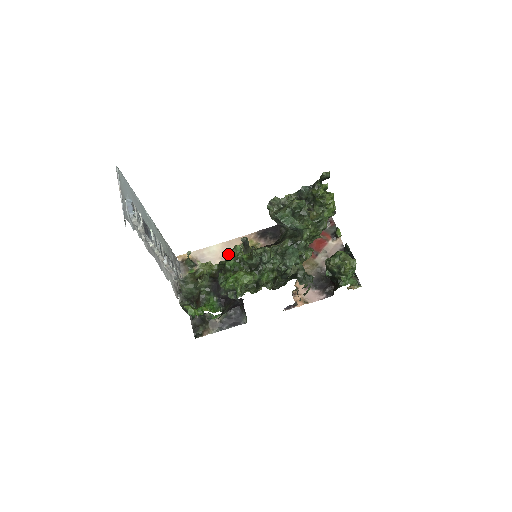
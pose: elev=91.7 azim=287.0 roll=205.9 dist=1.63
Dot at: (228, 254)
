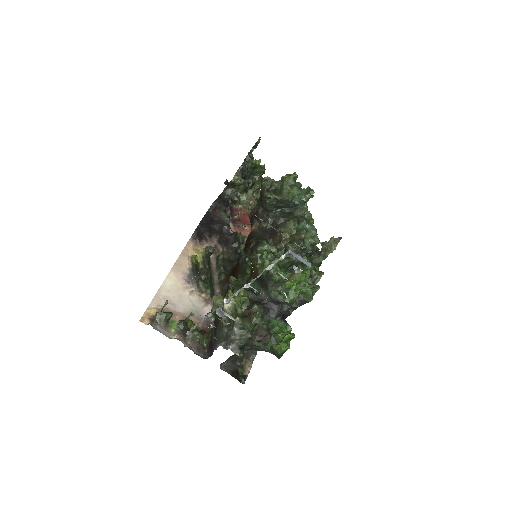
Dot at: (259, 267)
